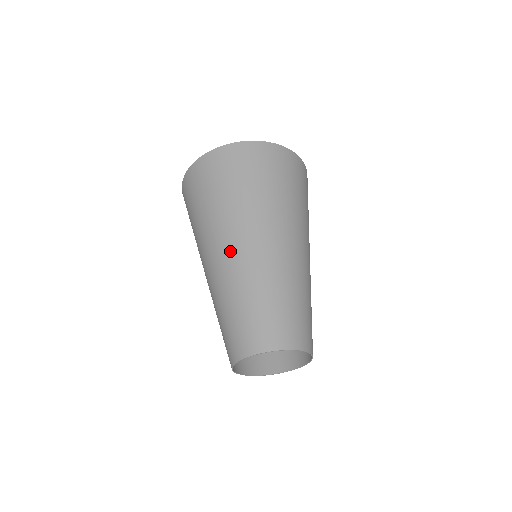
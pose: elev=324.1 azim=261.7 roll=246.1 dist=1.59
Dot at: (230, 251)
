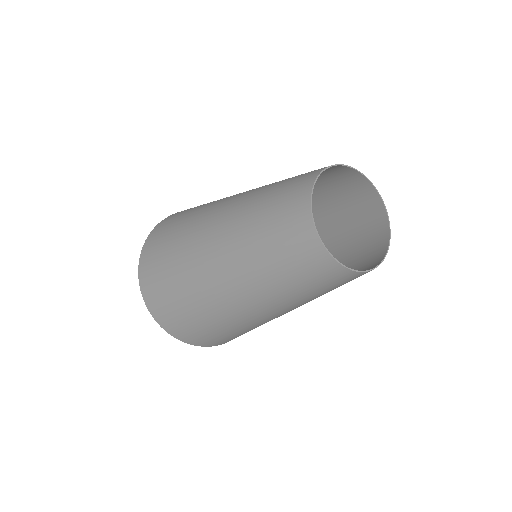
Dot at: (238, 194)
